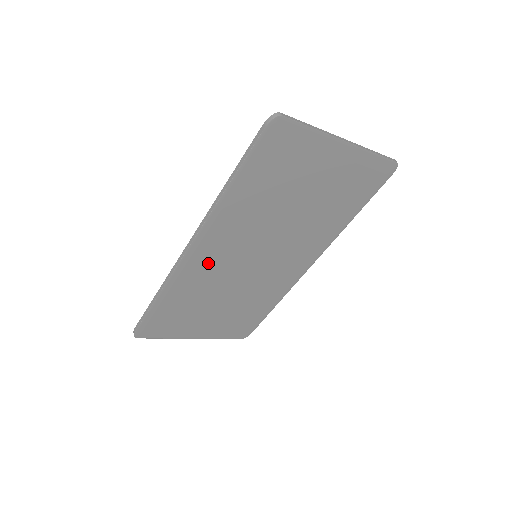
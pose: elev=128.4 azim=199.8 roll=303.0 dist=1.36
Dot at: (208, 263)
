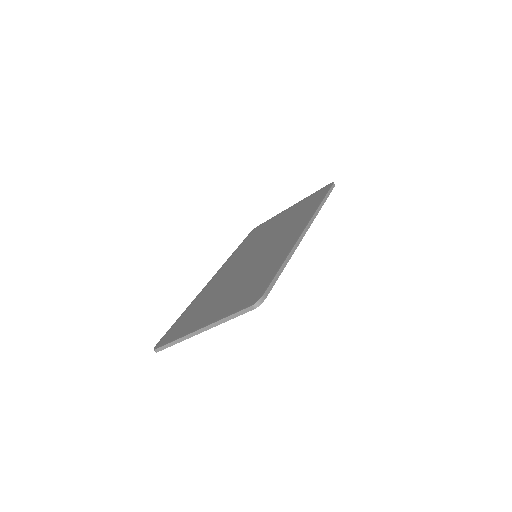
Dot at: occluded
